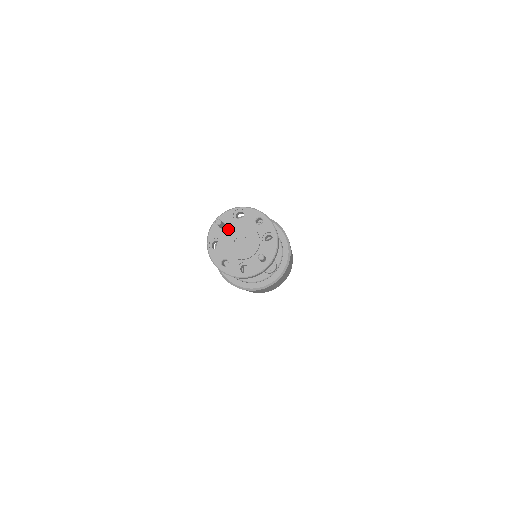
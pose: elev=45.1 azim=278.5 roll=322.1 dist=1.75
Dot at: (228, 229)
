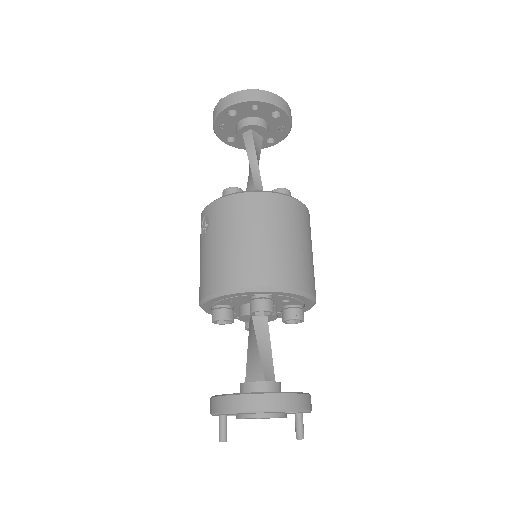
Dot at: occluded
